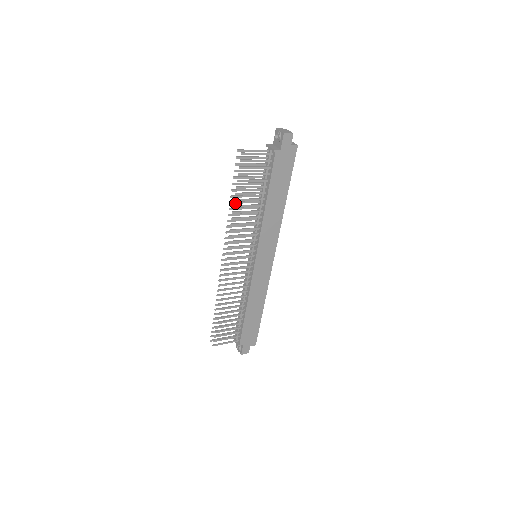
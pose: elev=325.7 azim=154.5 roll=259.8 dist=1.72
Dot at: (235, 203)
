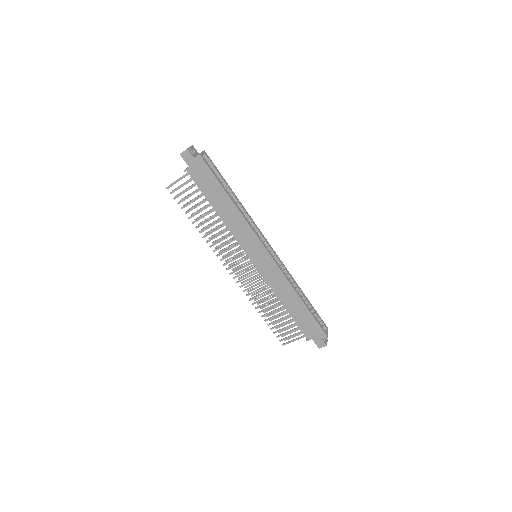
Dot at: occluded
